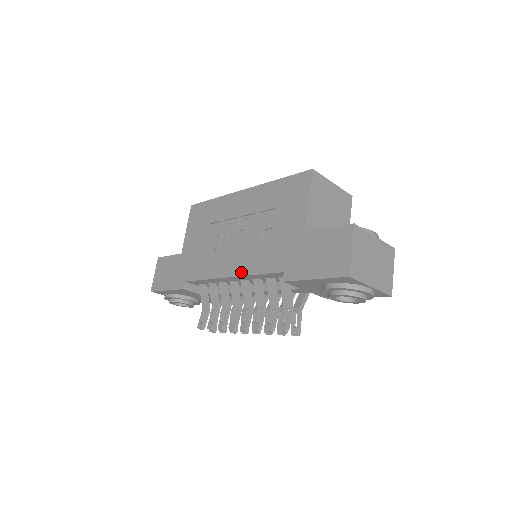
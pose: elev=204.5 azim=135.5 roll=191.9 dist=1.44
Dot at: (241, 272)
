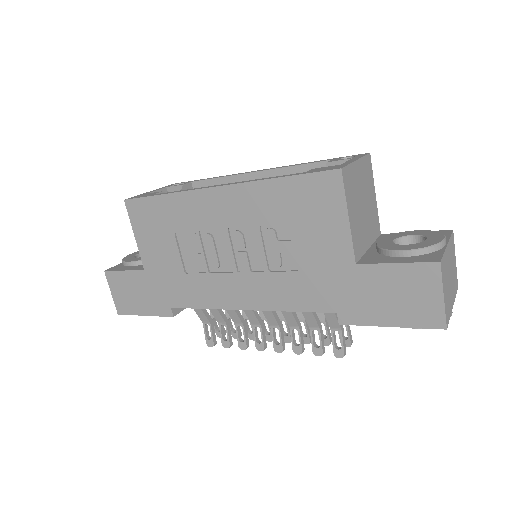
Dot at: (264, 306)
